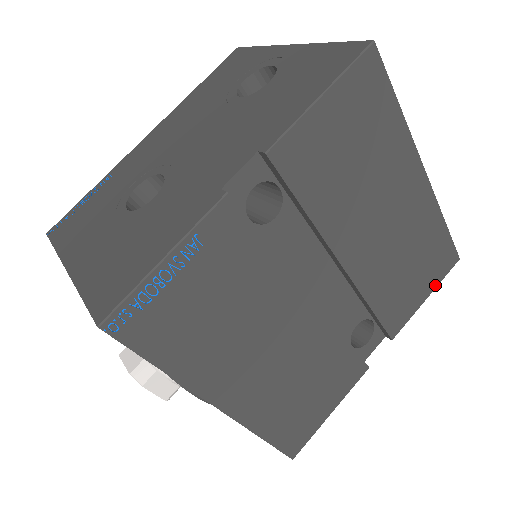
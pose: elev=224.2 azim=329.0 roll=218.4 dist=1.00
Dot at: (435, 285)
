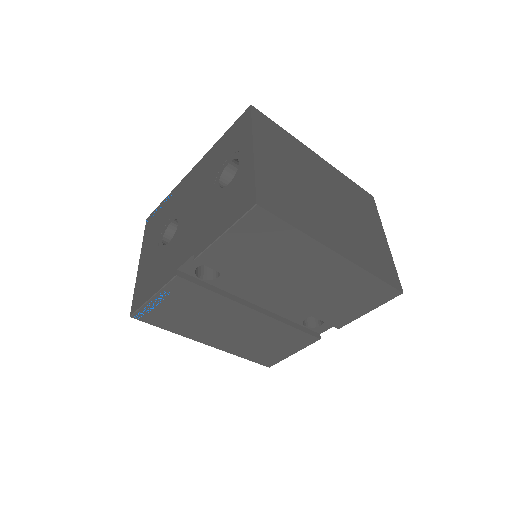
Dot at: (377, 306)
